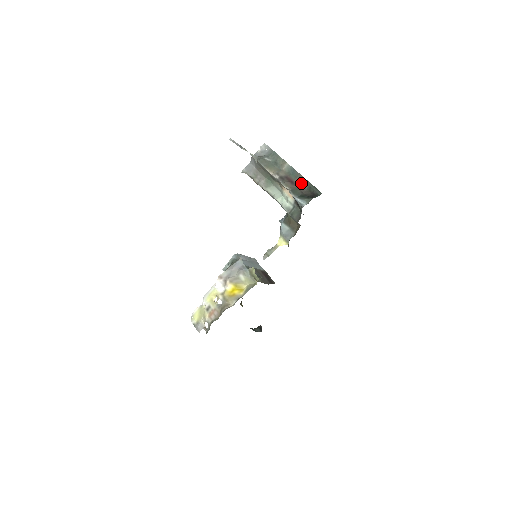
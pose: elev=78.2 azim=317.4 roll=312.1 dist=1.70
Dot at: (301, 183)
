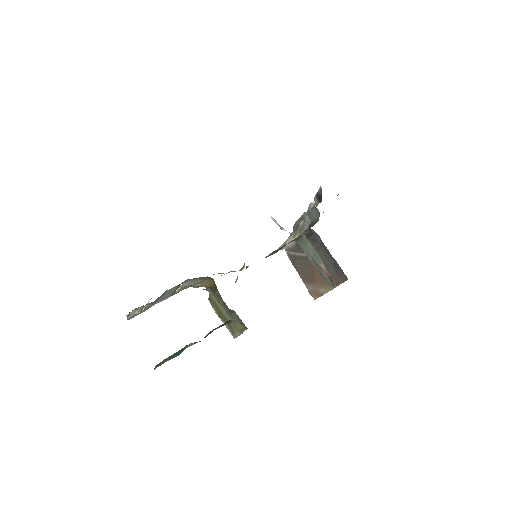
Dot at: occluded
